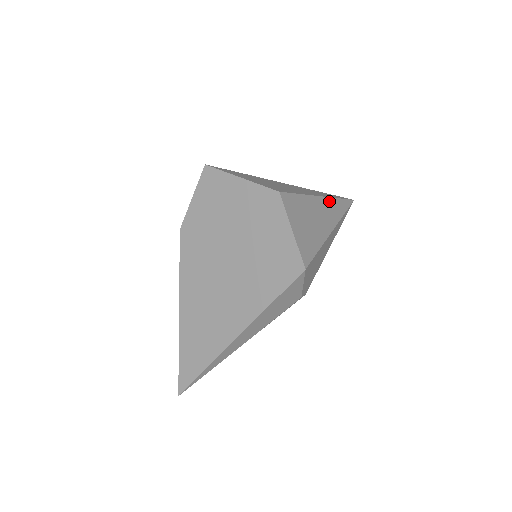
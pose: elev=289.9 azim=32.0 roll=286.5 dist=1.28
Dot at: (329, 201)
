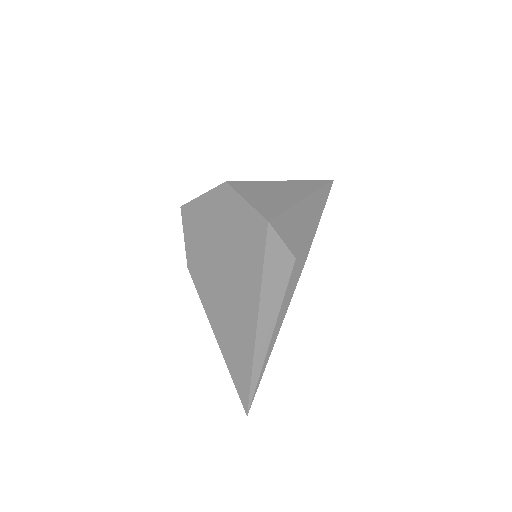
Dot at: (296, 183)
